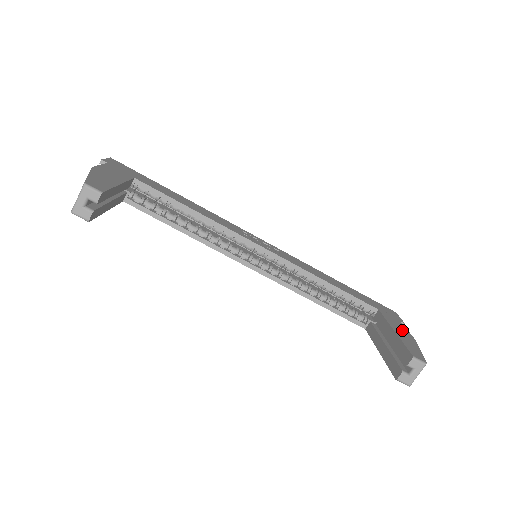
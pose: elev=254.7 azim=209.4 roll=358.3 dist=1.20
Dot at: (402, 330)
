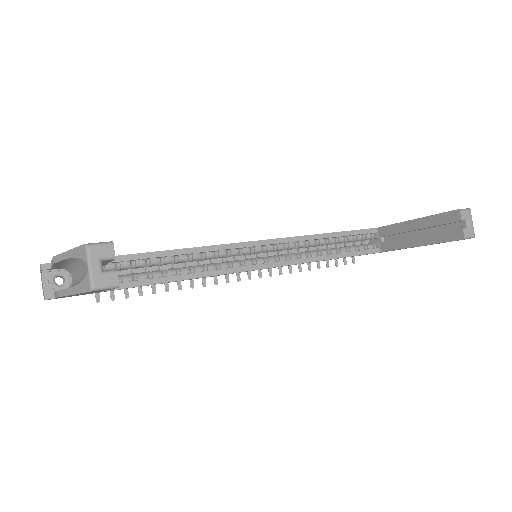
Dot at: occluded
